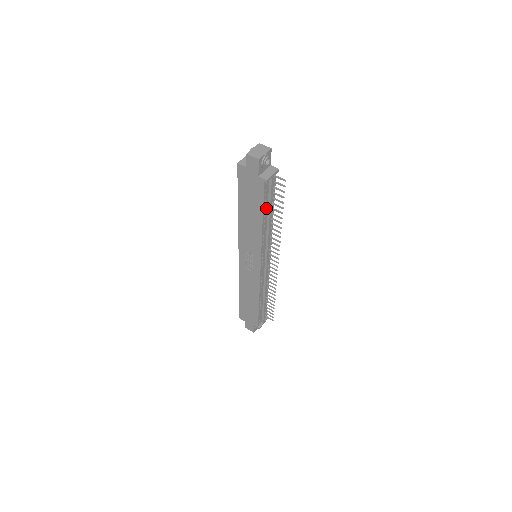
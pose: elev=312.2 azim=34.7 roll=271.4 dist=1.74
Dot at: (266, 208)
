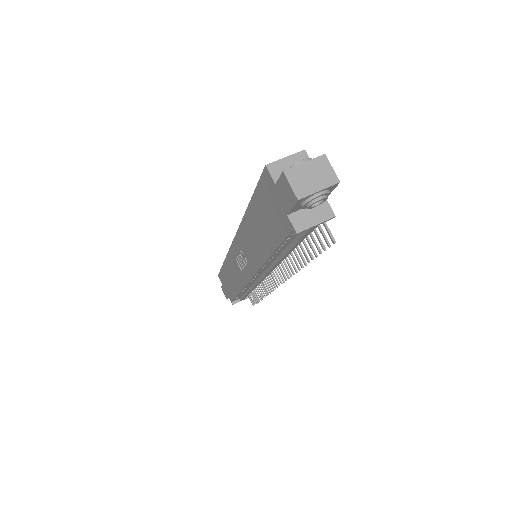
Dot at: (285, 245)
